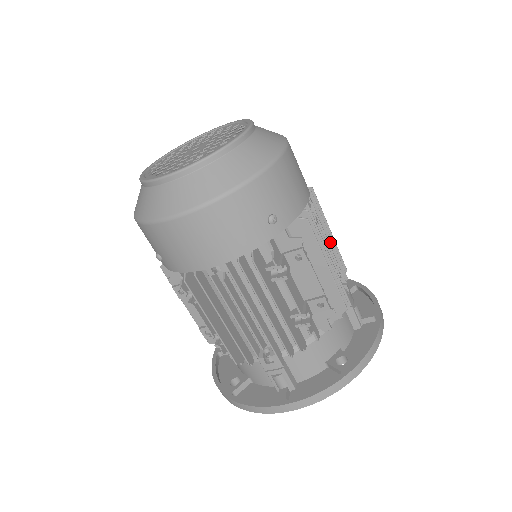
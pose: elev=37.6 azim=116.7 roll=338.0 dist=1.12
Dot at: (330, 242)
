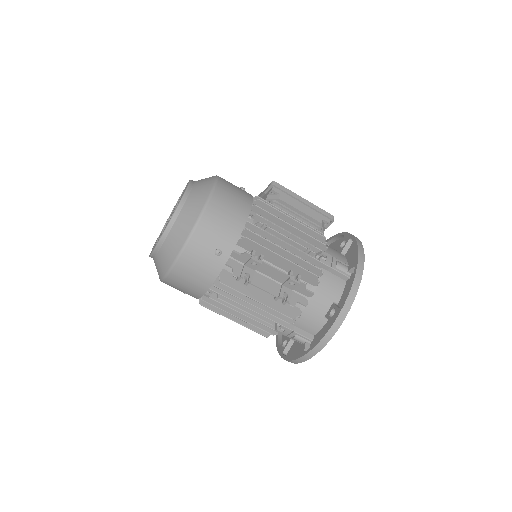
Dot at: (294, 228)
